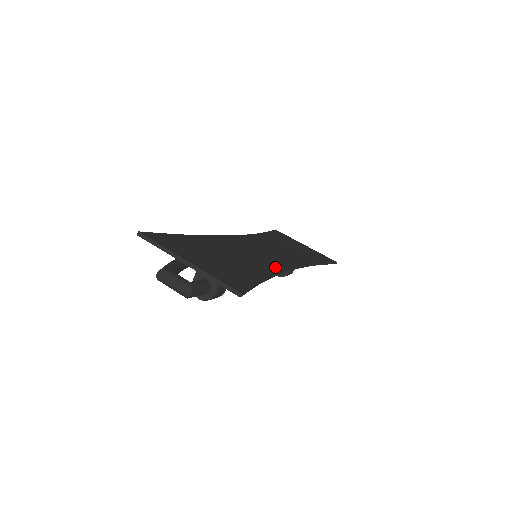
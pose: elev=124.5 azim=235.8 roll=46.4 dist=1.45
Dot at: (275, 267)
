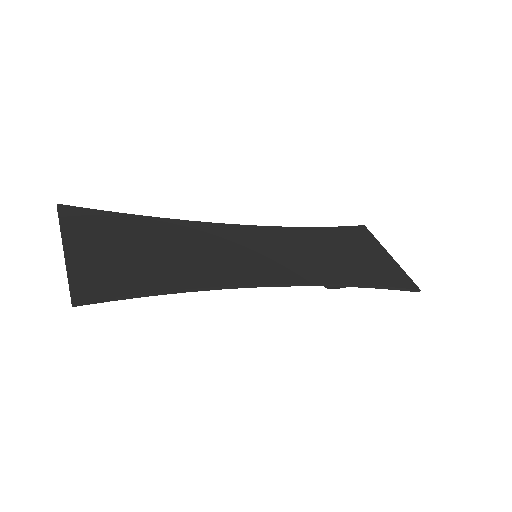
Dot at: (233, 278)
